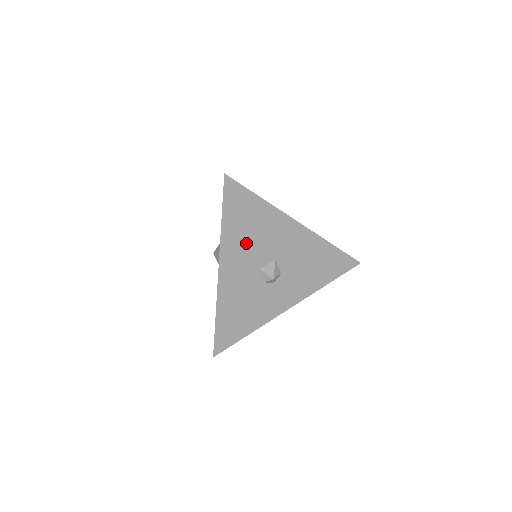
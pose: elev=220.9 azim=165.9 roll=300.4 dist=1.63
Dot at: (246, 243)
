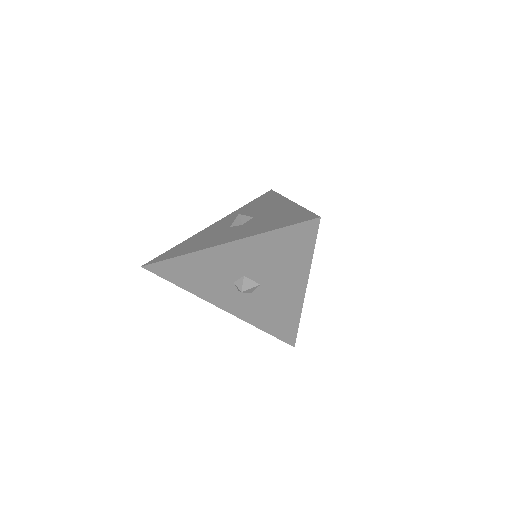
Dot at: (263, 257)
